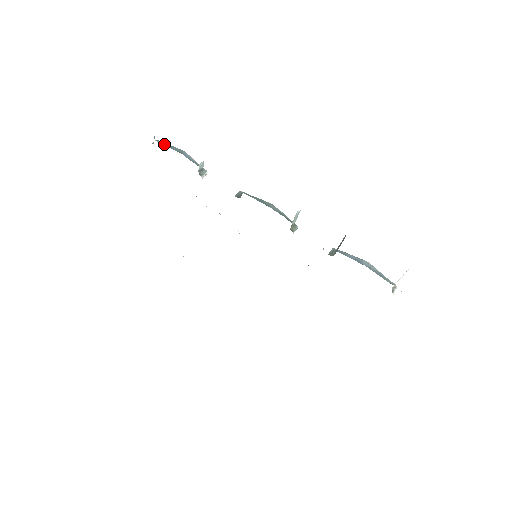
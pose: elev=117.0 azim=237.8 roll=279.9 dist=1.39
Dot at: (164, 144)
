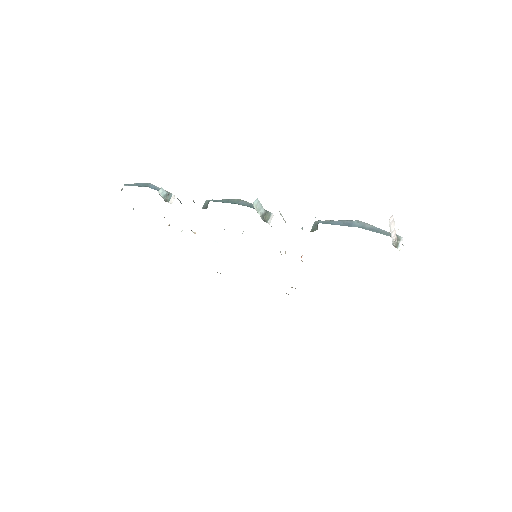
Dot at: (131, 185)
